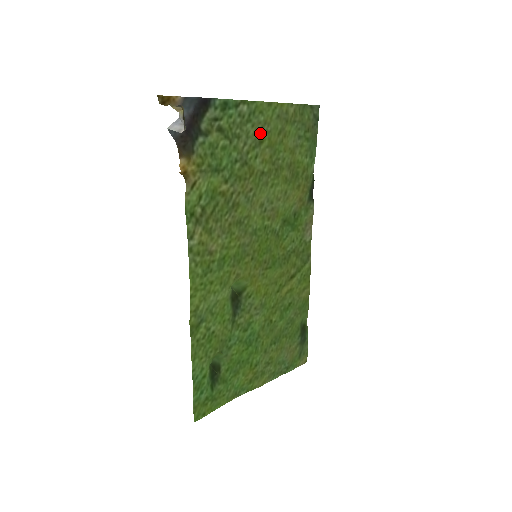
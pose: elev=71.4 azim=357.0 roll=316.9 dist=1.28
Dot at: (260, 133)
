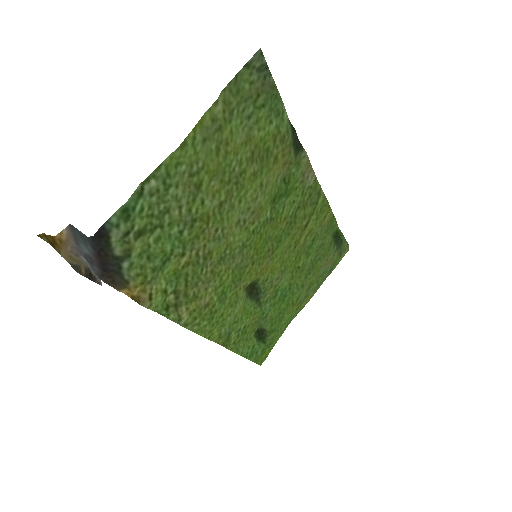
Dot at: (191, 181)
